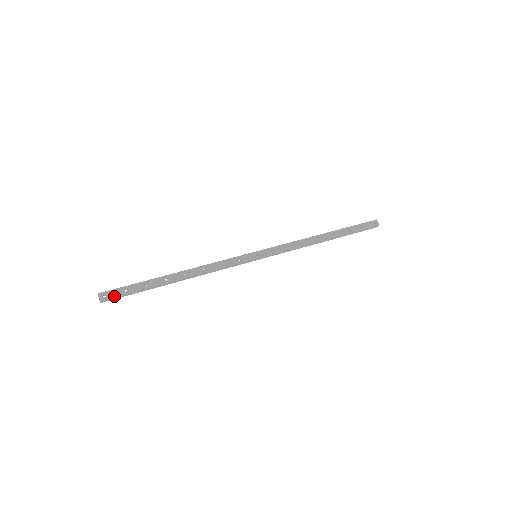
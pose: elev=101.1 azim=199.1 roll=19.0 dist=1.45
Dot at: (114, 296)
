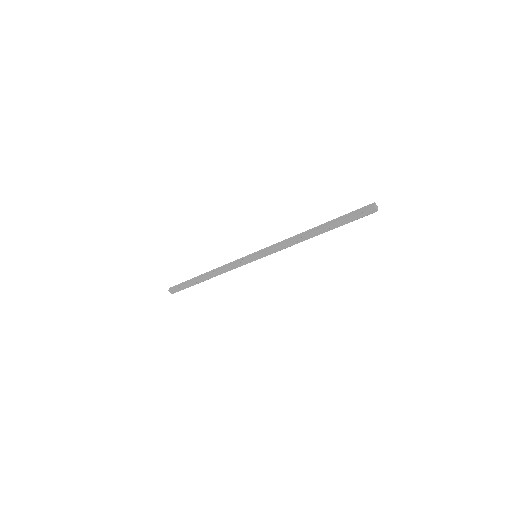
Dot at: (177, 291)
